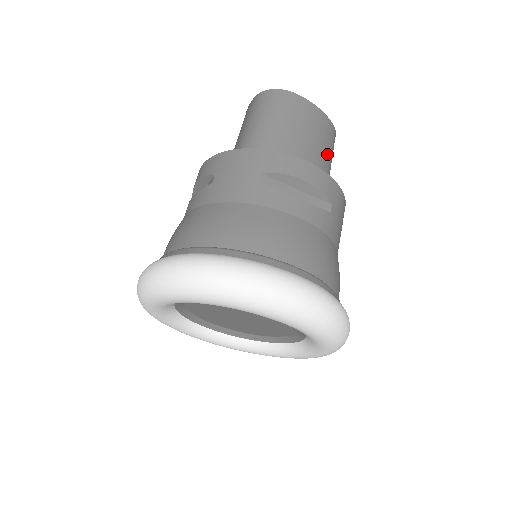
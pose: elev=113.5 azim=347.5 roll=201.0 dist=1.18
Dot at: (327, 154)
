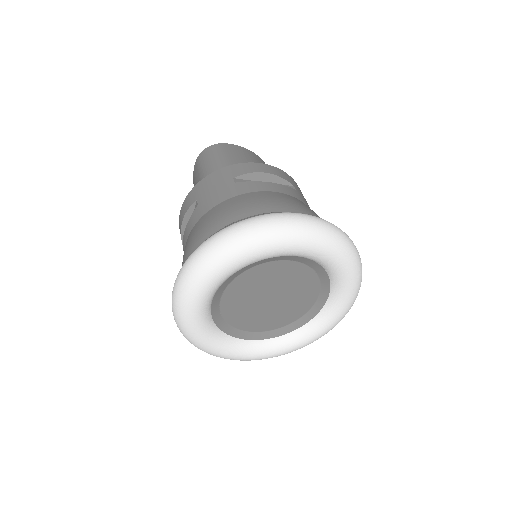
Dot at: occluded
